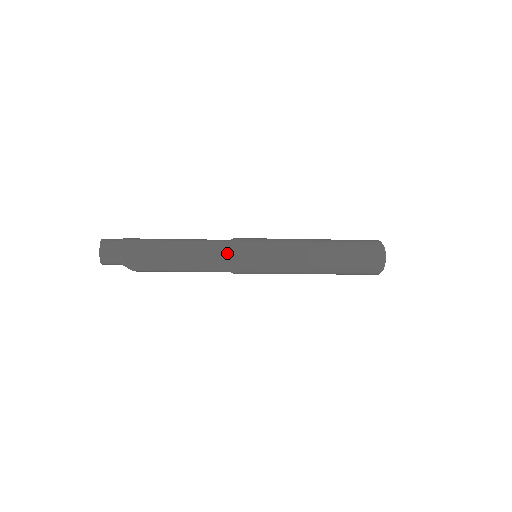
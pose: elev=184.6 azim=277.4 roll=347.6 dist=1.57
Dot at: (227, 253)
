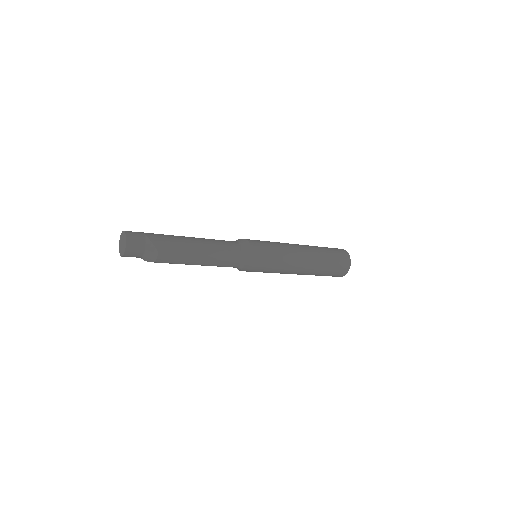
Dot at: (235, 243)
